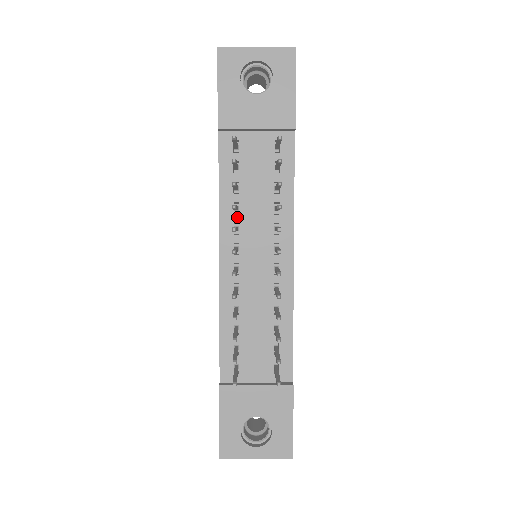
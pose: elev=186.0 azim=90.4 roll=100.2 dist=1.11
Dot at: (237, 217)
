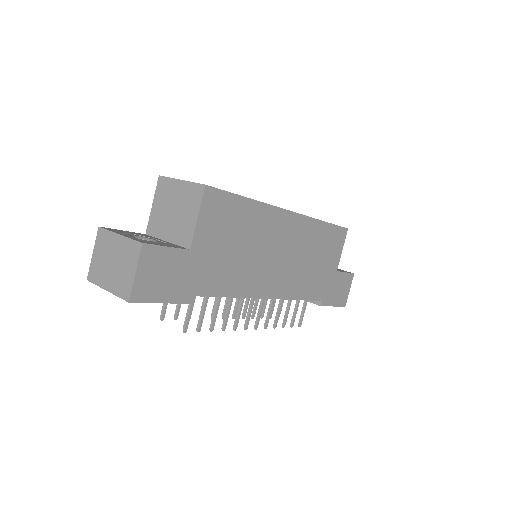
Dot at: occluded
